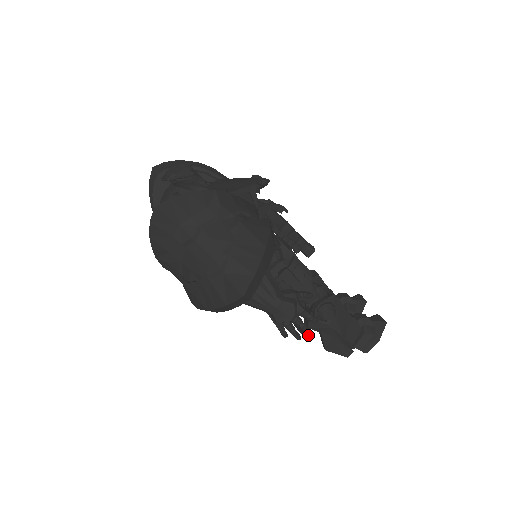
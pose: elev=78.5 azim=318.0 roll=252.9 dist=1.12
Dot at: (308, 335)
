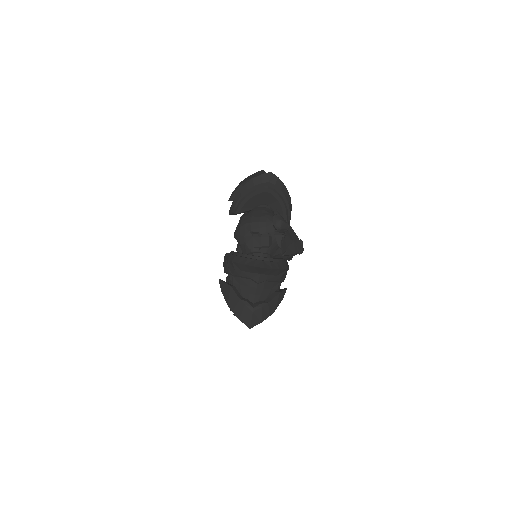
Dot at: occluded
